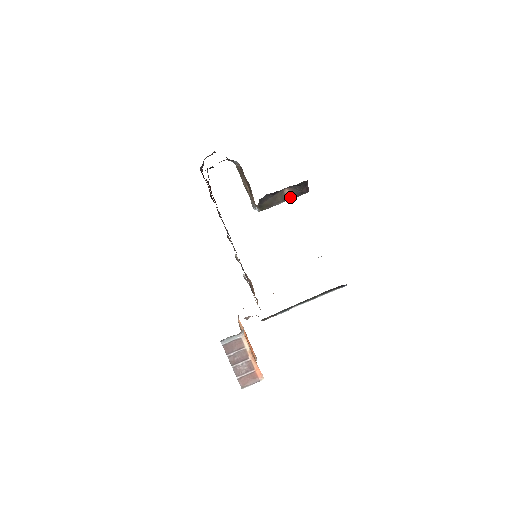
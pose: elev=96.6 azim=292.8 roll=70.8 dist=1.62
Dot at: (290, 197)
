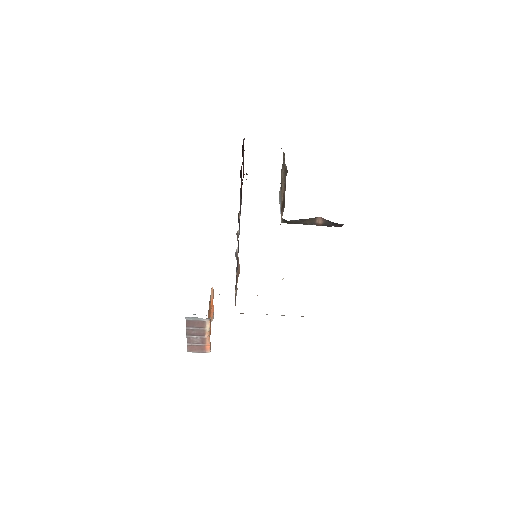
Dot at: (319, 225)
